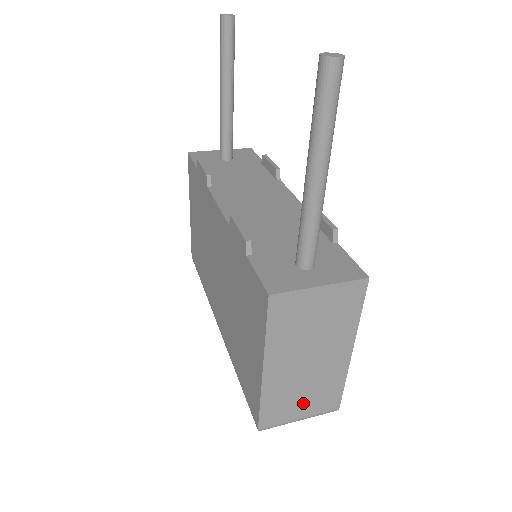
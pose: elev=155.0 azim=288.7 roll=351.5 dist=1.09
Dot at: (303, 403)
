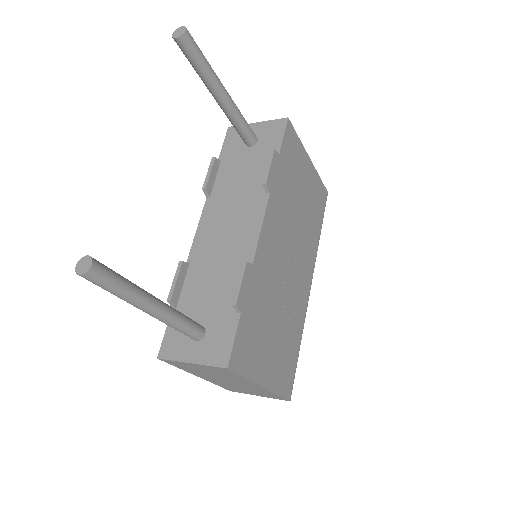
Dot at: (252, 392)
